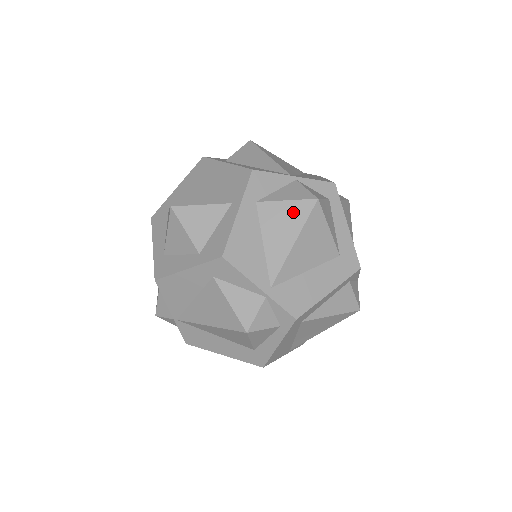
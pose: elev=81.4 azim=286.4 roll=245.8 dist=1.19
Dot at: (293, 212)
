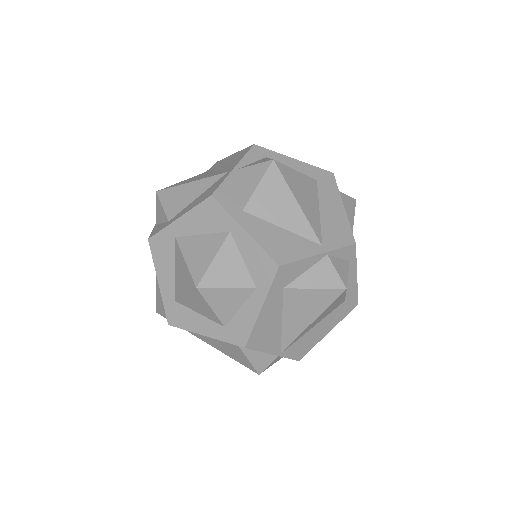
Dot at: (271, 186)
